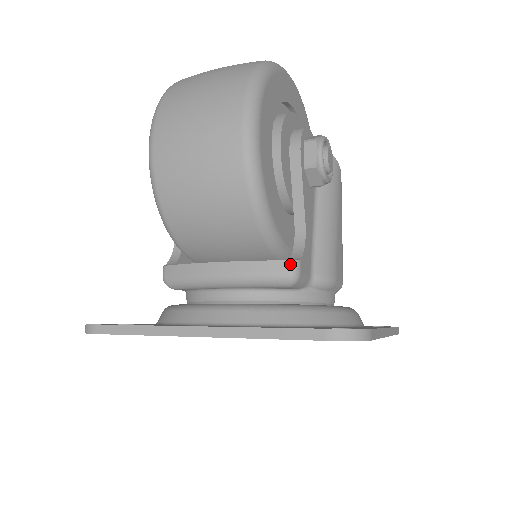
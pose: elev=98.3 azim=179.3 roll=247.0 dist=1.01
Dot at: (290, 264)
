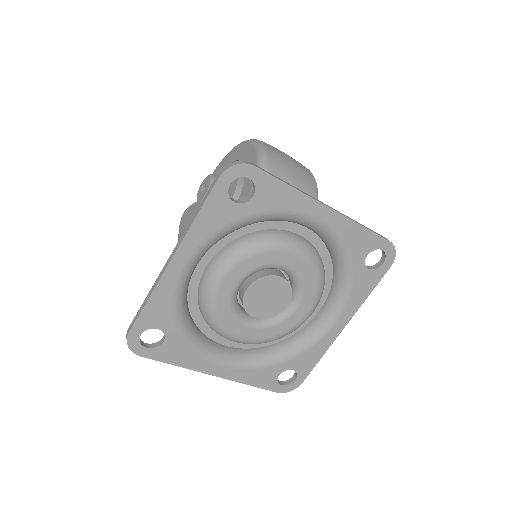
Dot at: occluded
